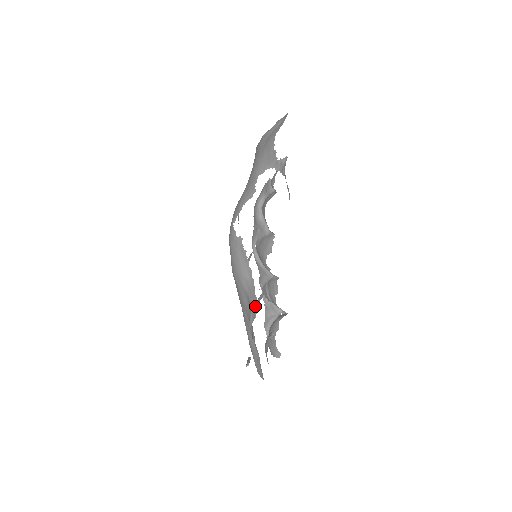
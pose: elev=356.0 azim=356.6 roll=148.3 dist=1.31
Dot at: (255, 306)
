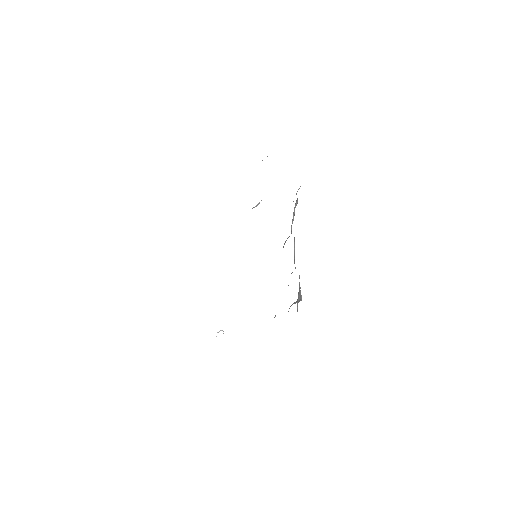
Dot at: occluded
